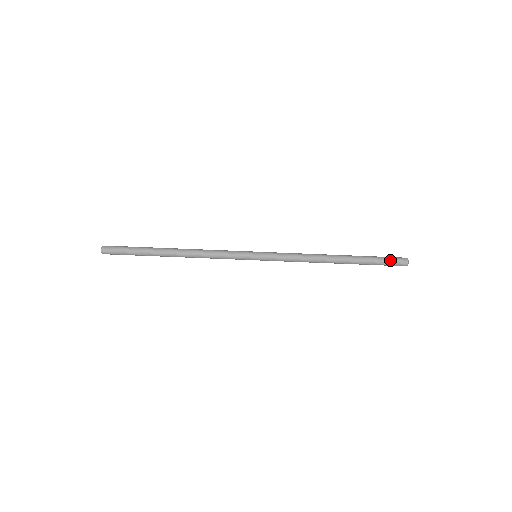
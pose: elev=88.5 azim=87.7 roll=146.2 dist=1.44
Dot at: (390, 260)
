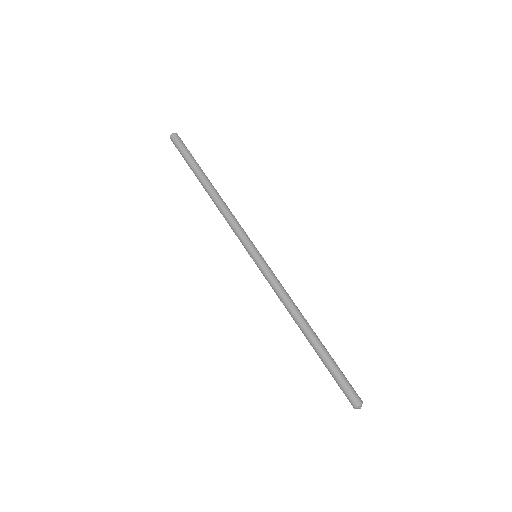
Dot at: (348, 384)
